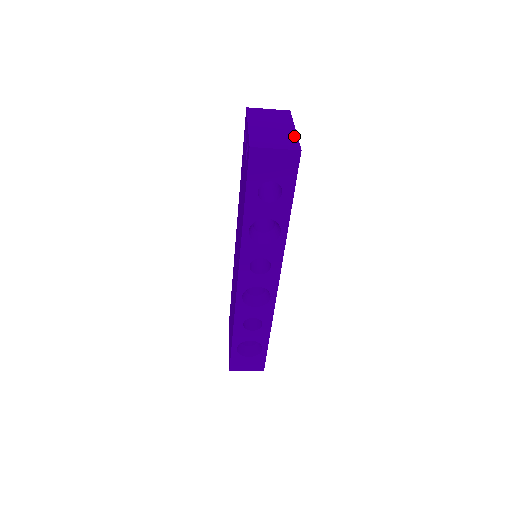
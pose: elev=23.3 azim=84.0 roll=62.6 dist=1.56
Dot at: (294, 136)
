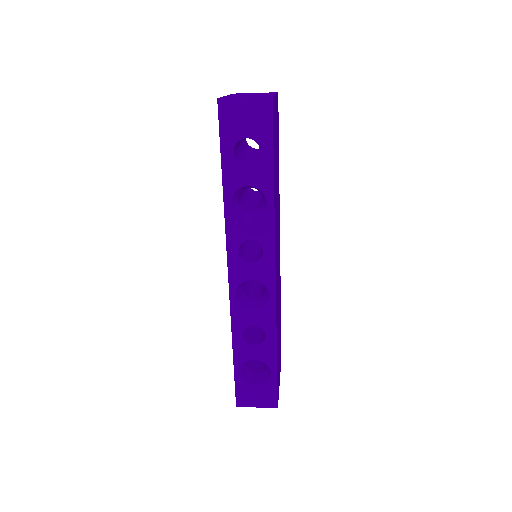
Dot at: (271, 95)
